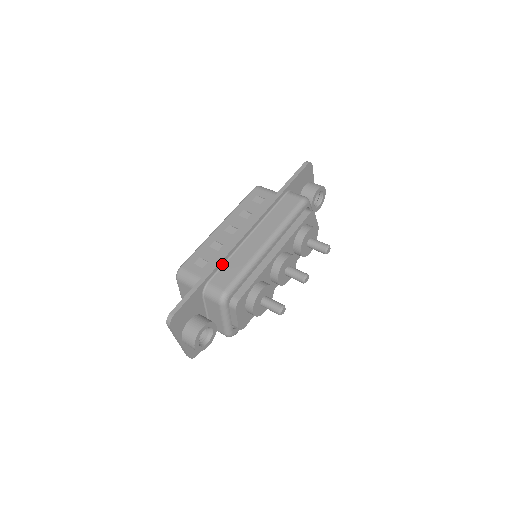
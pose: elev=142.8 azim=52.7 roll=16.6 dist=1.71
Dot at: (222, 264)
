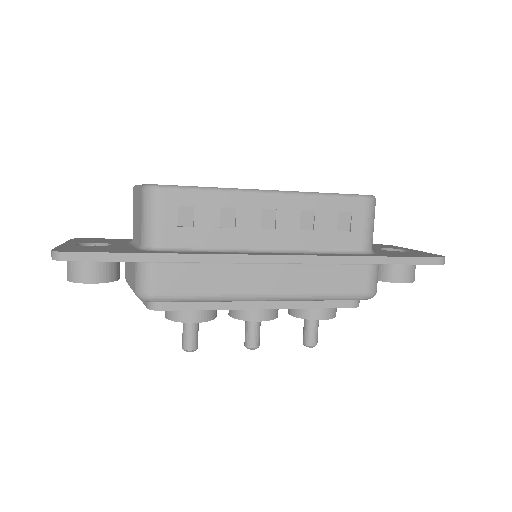
Dot at: (196, 261)
